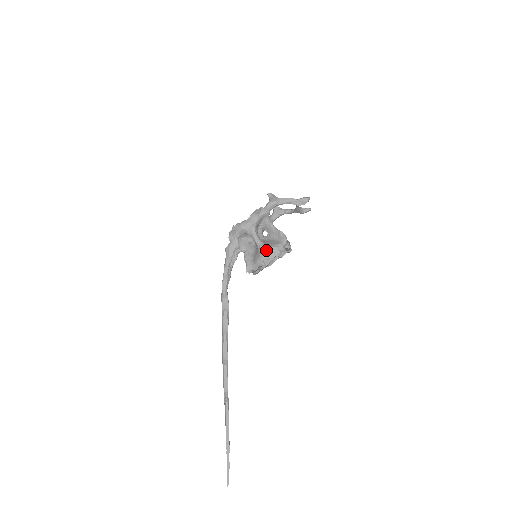
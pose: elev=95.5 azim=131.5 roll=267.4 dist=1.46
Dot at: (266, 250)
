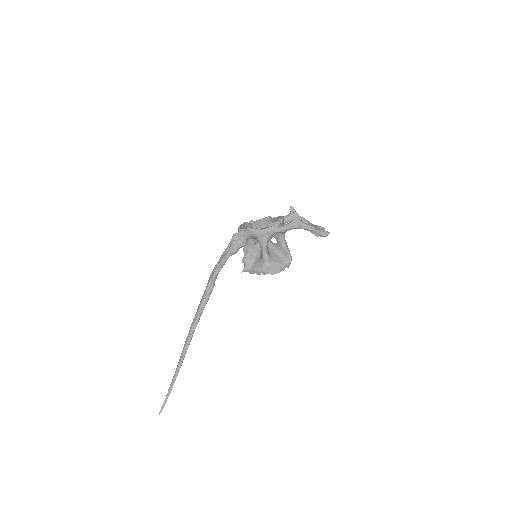
Dot at: (269, 266)
